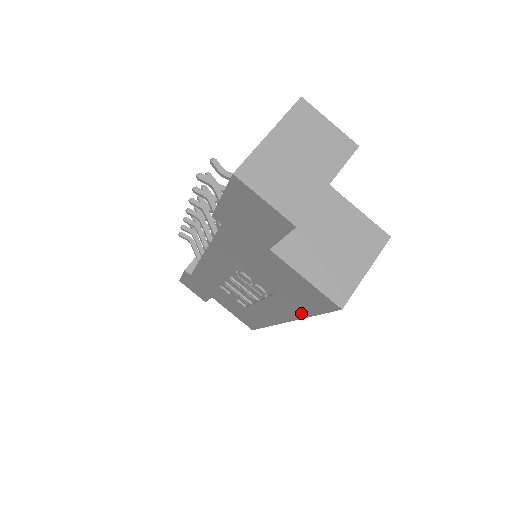
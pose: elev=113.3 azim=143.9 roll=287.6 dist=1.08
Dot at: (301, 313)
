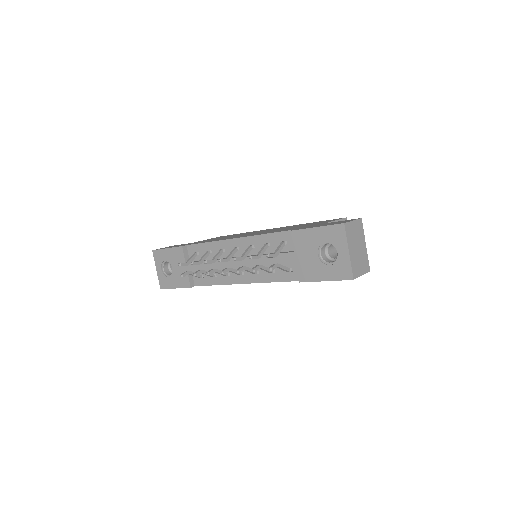
Dot at: occluded
